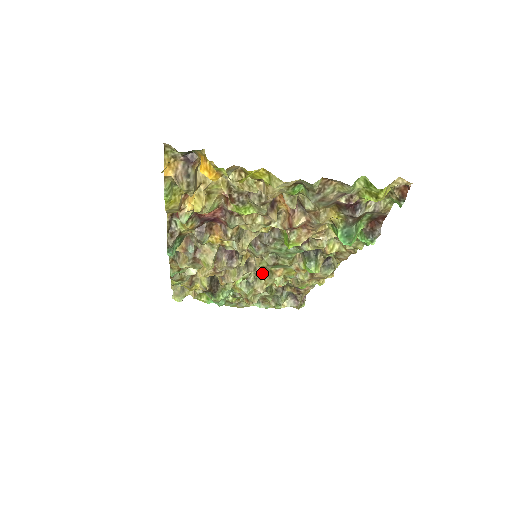
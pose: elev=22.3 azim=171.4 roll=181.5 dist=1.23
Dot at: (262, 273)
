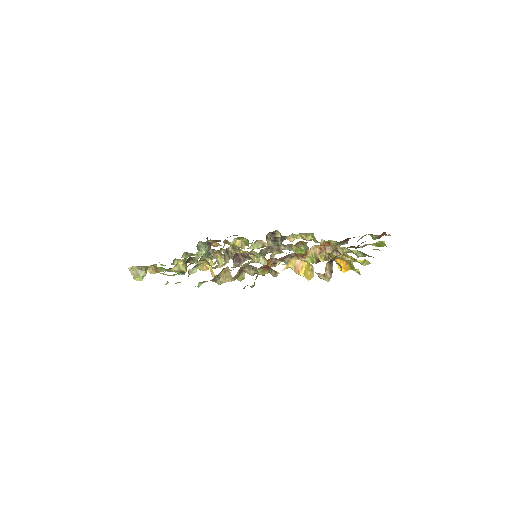
Dot at: occluded
